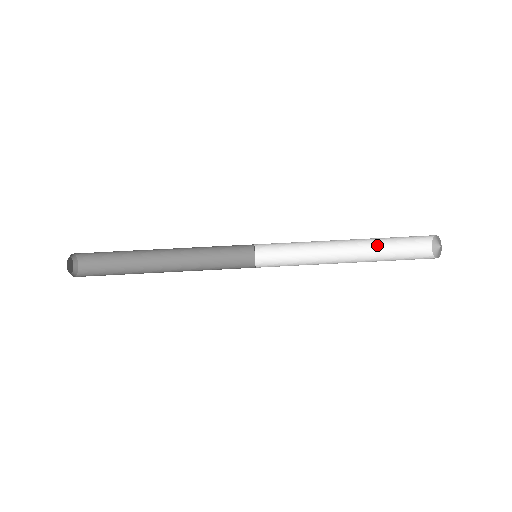
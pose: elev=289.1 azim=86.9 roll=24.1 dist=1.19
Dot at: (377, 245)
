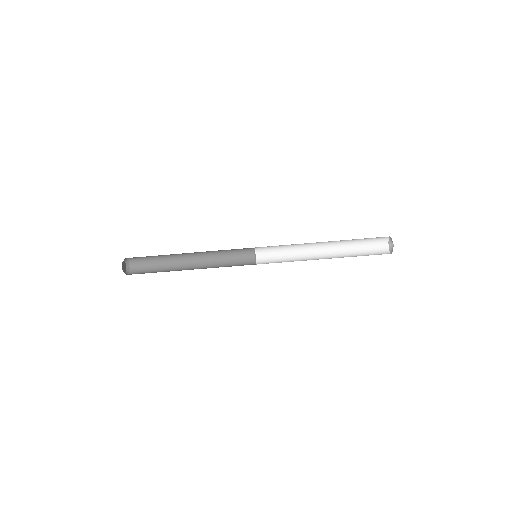
Dot at: occluded
